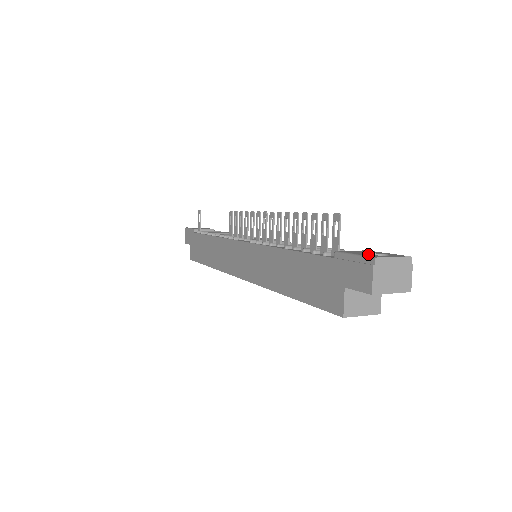
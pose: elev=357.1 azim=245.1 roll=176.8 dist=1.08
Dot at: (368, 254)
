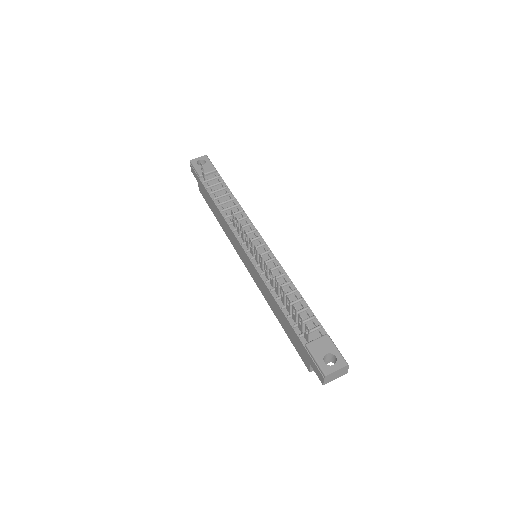
Dot at: (324, 356)
